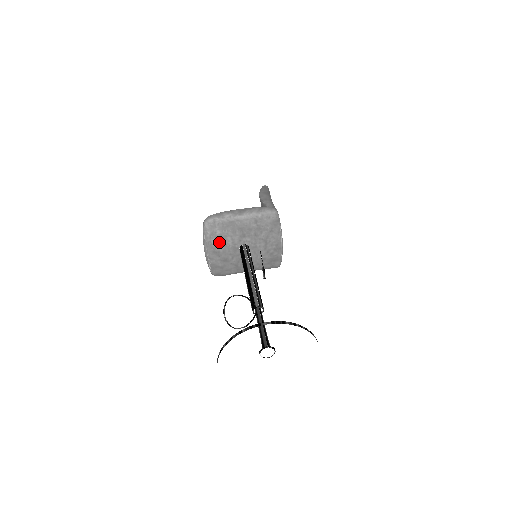
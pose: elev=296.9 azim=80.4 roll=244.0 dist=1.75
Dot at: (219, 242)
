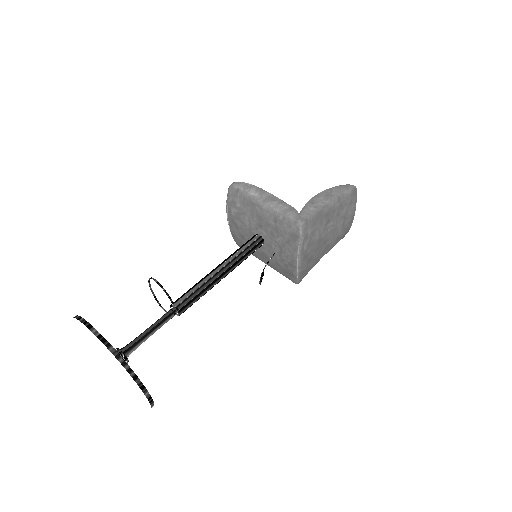
Dot at: (238, 215)
